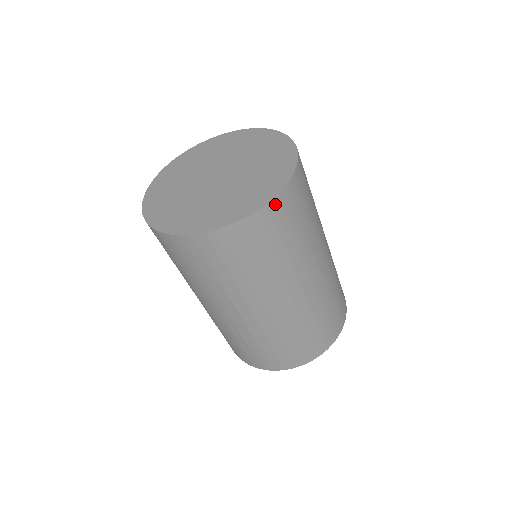
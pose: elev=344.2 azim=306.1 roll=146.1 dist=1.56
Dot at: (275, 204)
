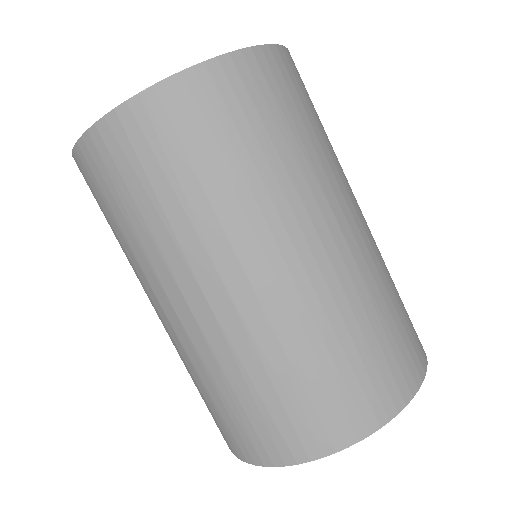
Dot at: (171, 90)
